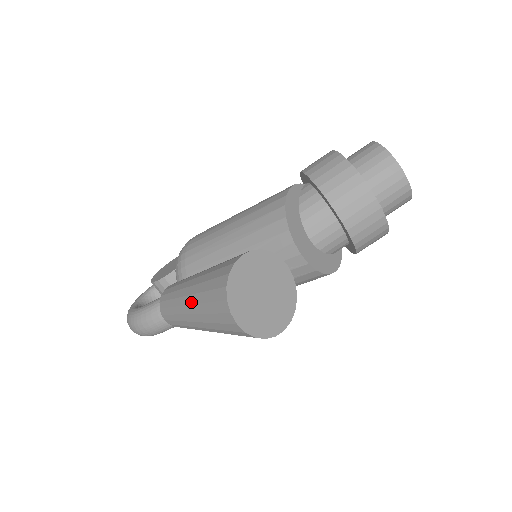
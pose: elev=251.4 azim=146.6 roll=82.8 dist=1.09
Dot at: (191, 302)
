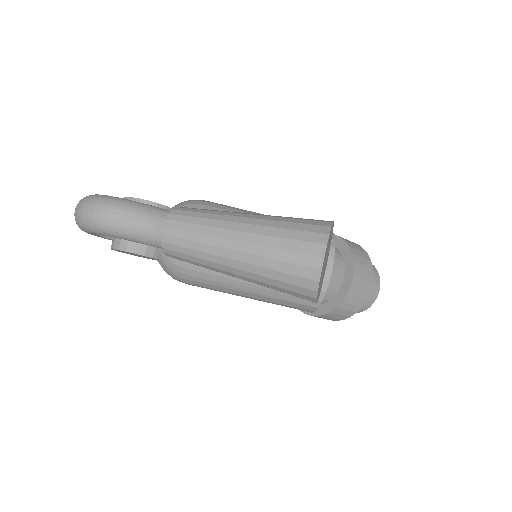
Dot at: (254, 223)
